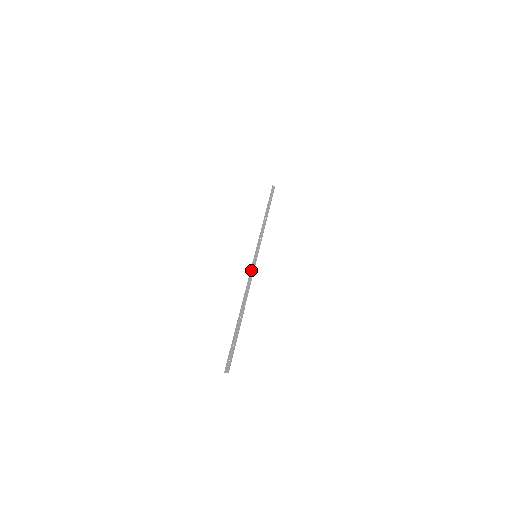
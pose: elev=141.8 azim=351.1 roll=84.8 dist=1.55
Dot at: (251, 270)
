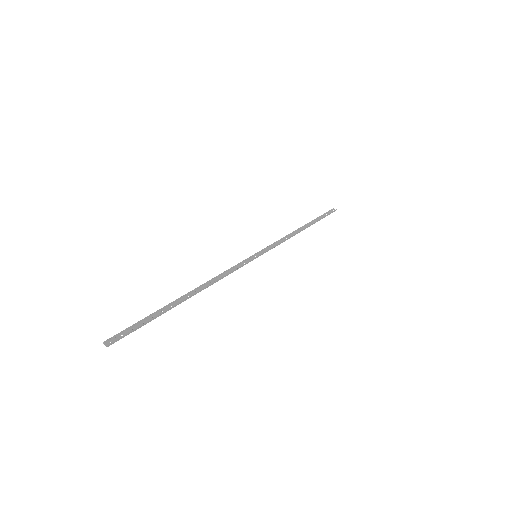
Dot at: (237, 265)
